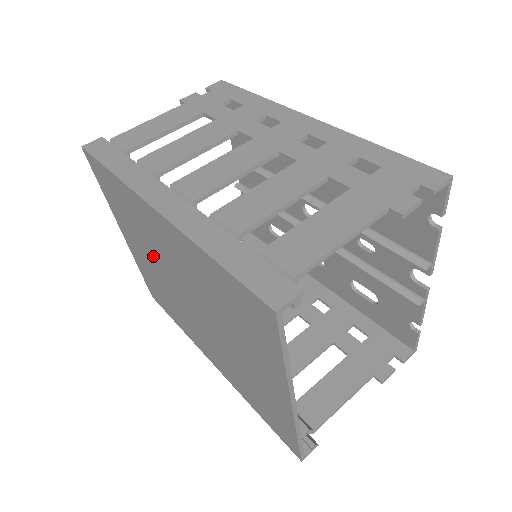
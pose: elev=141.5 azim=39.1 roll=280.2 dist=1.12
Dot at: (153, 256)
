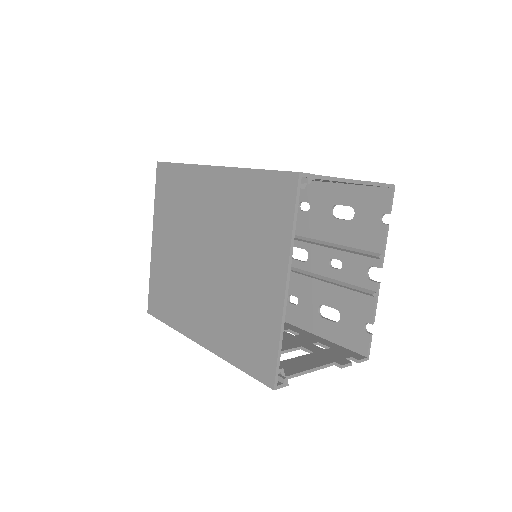
Dot at: (184, 233)
